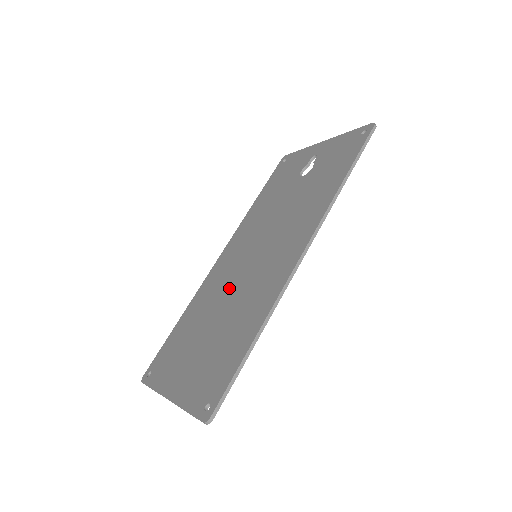
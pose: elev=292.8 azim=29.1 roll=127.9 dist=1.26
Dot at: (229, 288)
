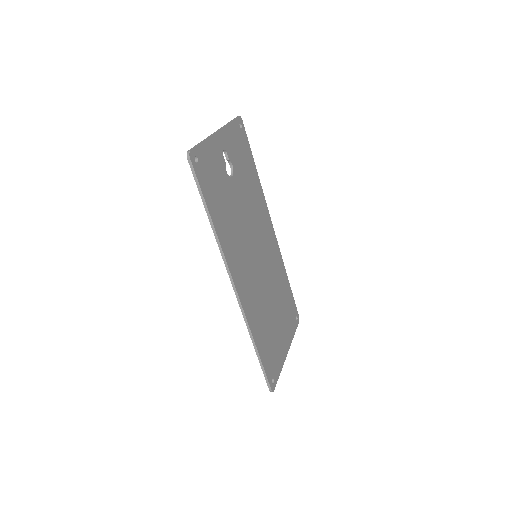
Dot at: occluded
